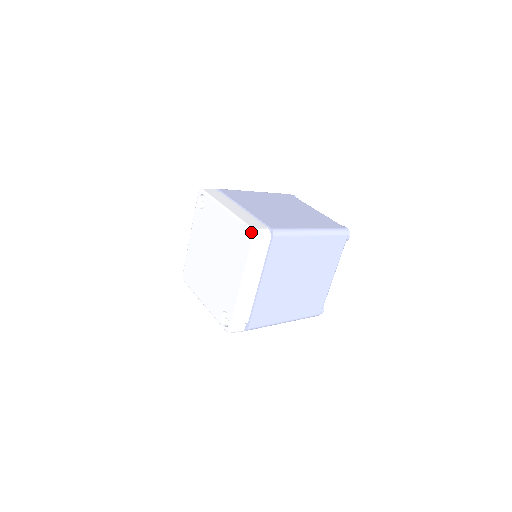
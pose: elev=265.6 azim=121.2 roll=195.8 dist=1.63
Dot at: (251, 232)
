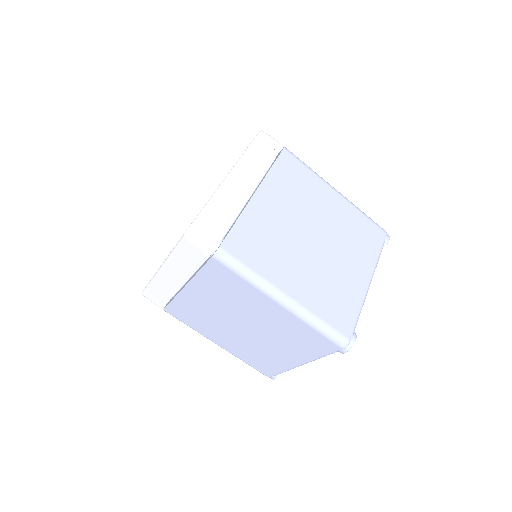
Dot at: occluded
